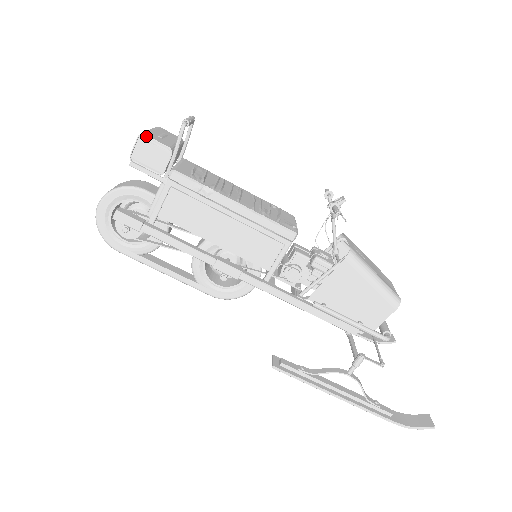
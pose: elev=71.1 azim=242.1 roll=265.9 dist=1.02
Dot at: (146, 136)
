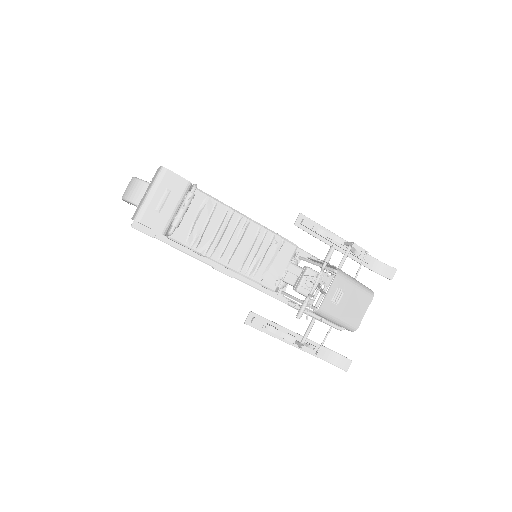
Dot at: (140, 221)
